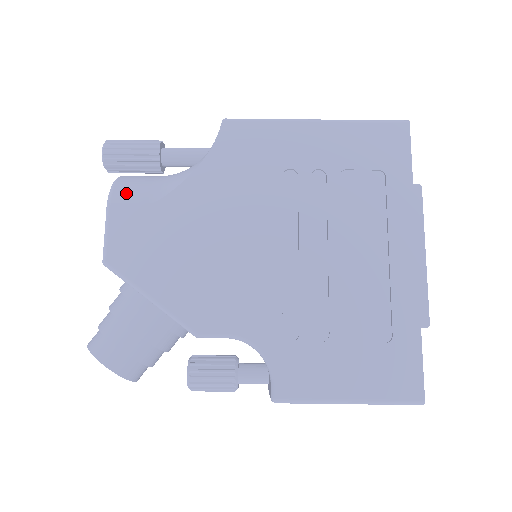
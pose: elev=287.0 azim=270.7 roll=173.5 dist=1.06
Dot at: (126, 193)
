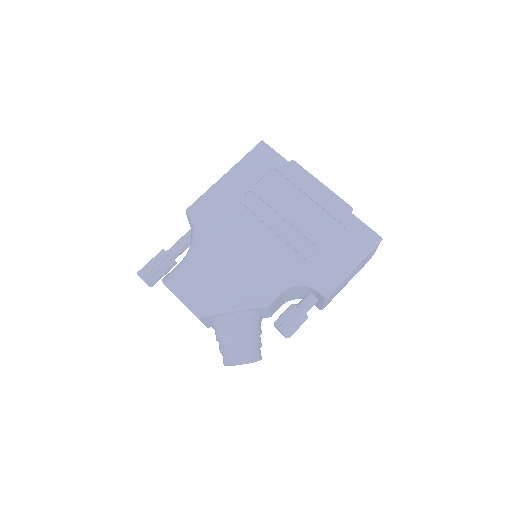
Dot at: (176, 280)
